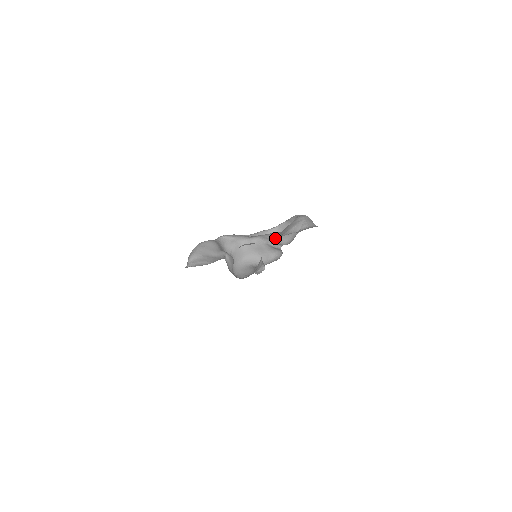
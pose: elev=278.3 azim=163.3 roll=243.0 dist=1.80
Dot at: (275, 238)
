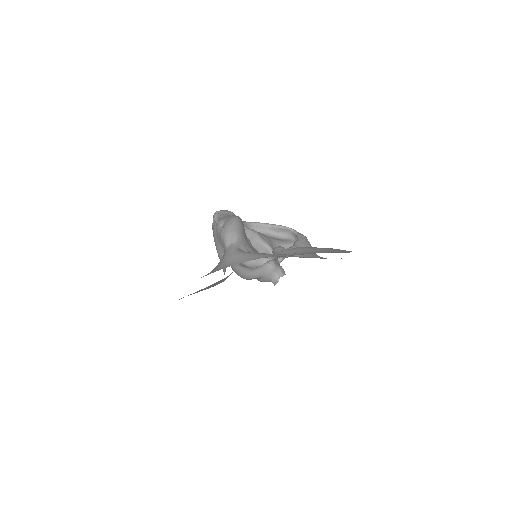
Dot at: occluded
